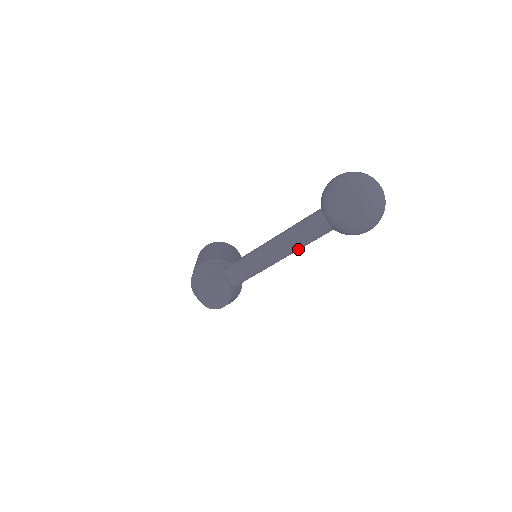
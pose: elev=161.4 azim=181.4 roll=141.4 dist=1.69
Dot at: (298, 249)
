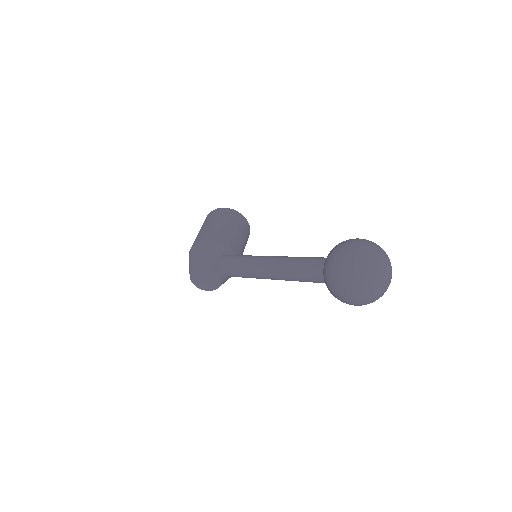
Dot at: occluded
